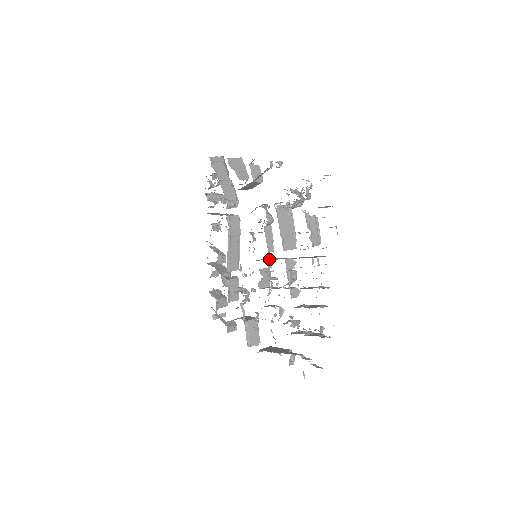
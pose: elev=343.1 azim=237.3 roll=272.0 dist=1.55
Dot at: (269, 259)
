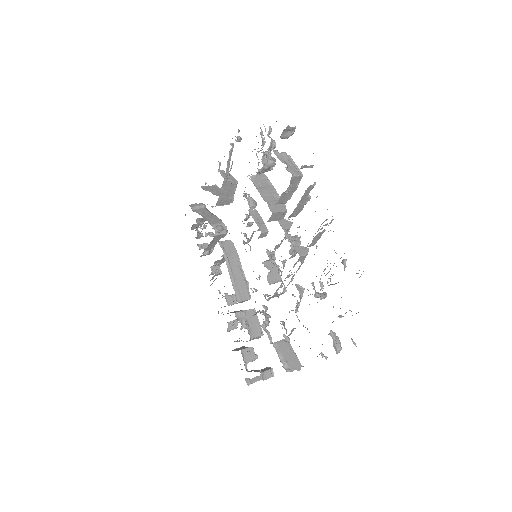
Dot at: occluded
